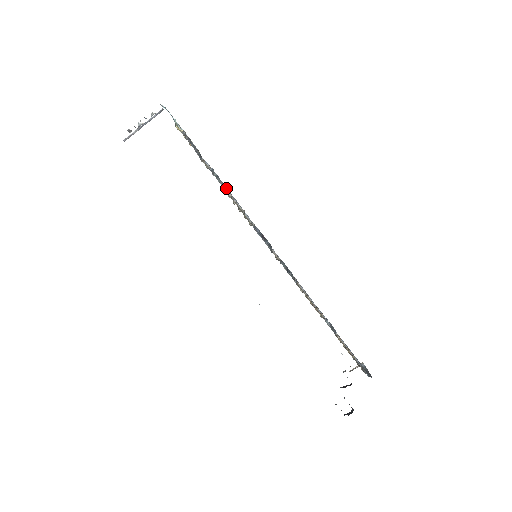
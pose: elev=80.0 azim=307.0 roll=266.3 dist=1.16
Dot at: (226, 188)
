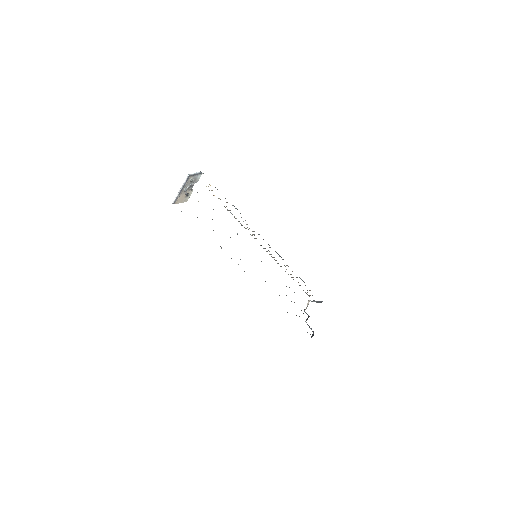
Dot at: occluded
